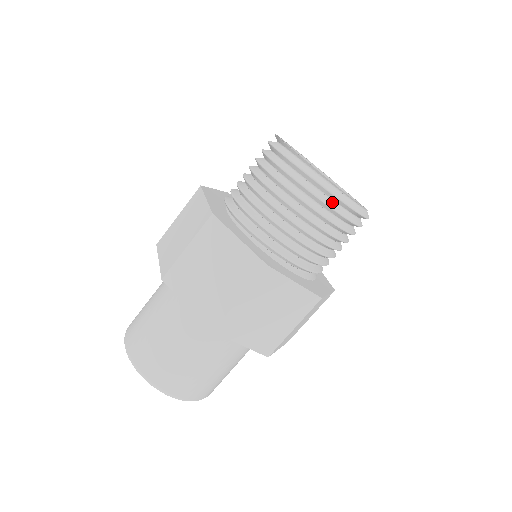
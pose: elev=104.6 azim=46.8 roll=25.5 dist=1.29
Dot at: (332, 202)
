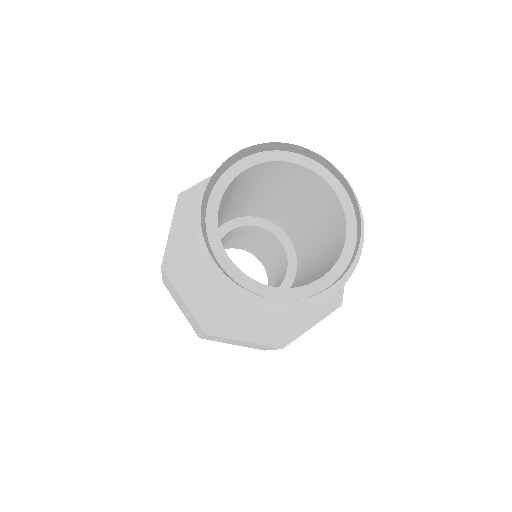
Dot at: occluded
